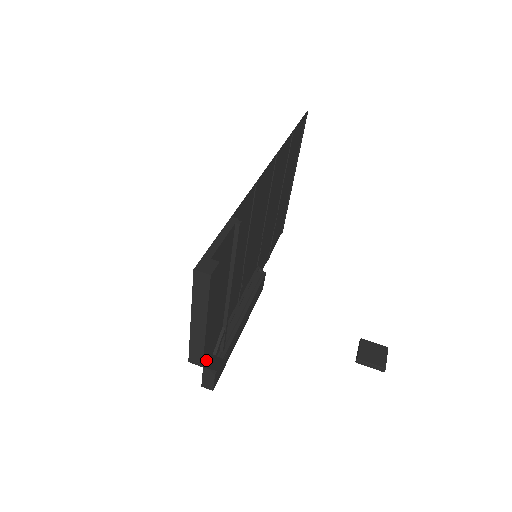
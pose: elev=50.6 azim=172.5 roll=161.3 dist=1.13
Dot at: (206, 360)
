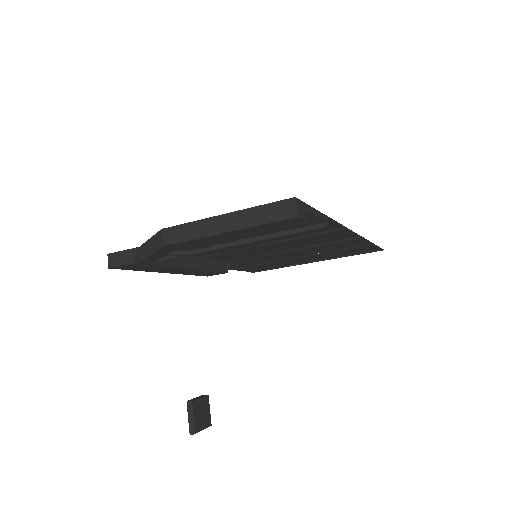
Dot at: (170, 247)
